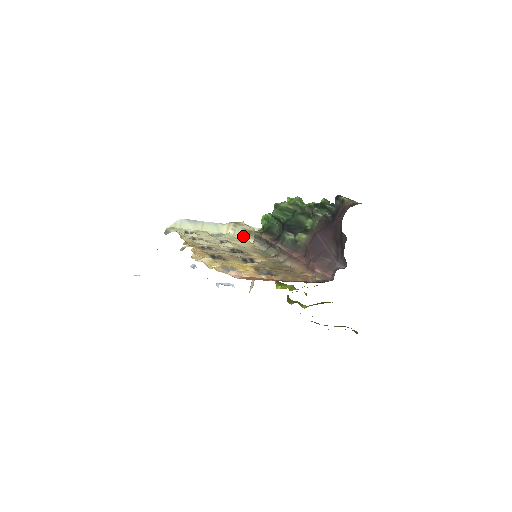
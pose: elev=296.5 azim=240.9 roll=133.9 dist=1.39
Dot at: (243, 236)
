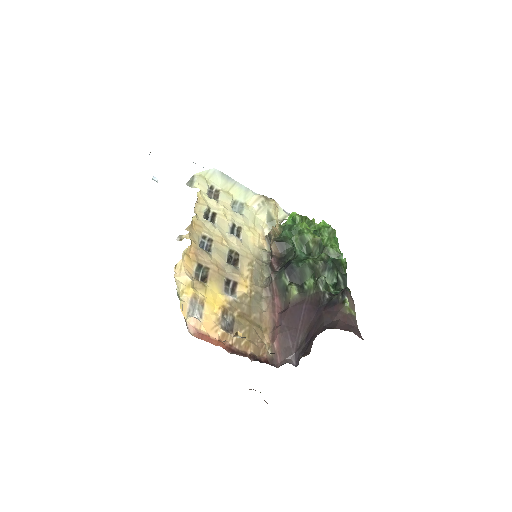
Dot at: (263, 220)
